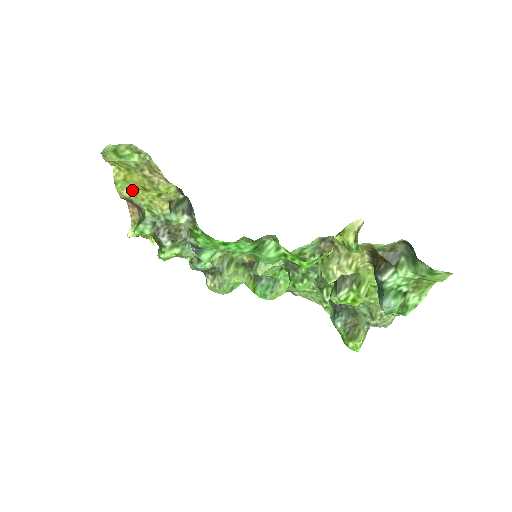
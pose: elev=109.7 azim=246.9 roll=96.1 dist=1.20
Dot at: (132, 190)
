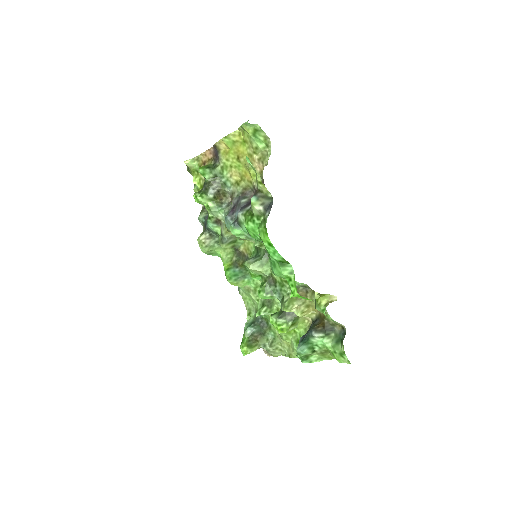
Dot at: (228, 149)
